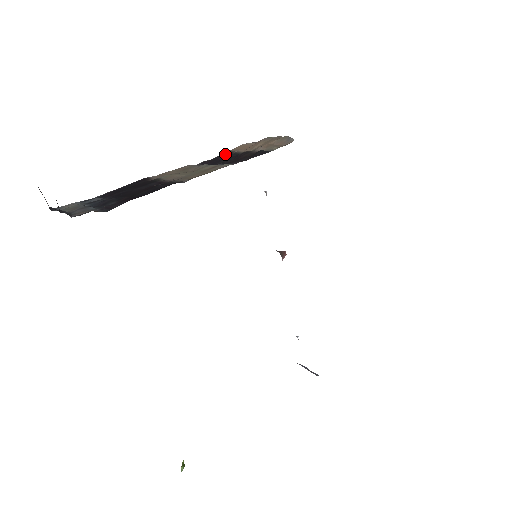
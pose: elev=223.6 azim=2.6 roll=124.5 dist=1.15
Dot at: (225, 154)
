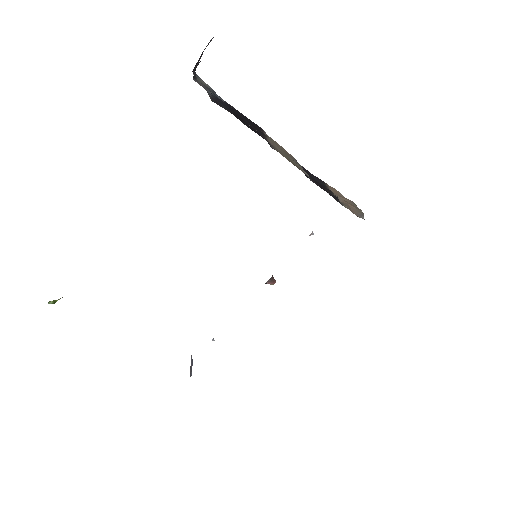
Dot at: (320, 179)
